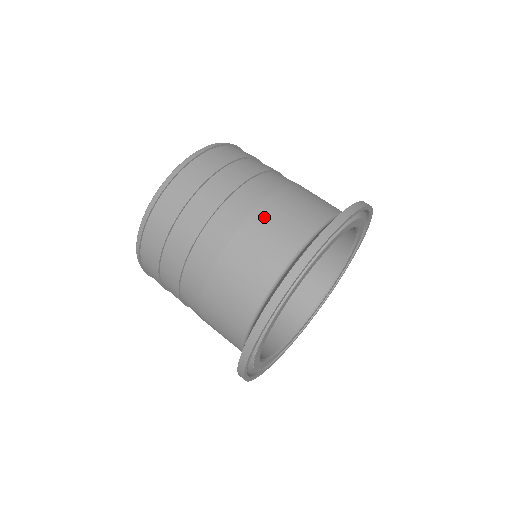
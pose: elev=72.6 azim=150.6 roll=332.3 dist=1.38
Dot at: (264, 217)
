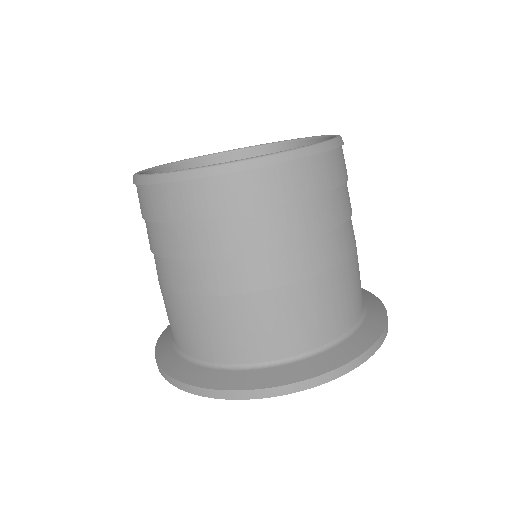
Dot at: (316, 292)
